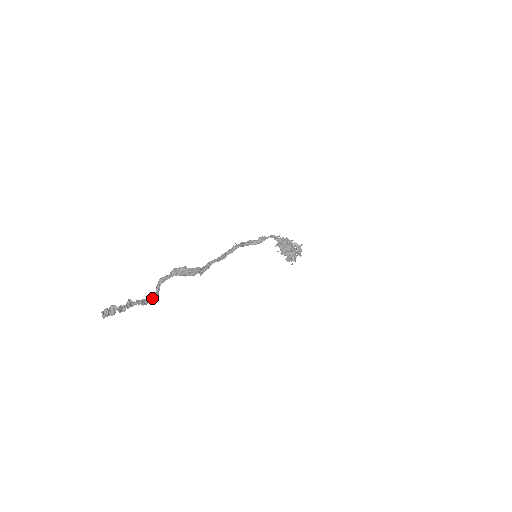
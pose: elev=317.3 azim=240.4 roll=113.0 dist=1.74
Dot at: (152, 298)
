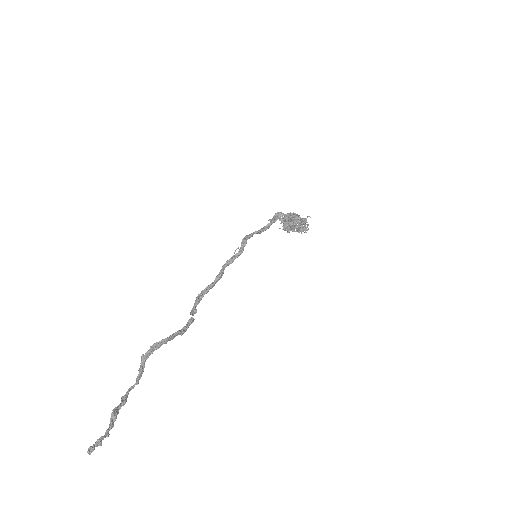
Dot at: (137, 383)
